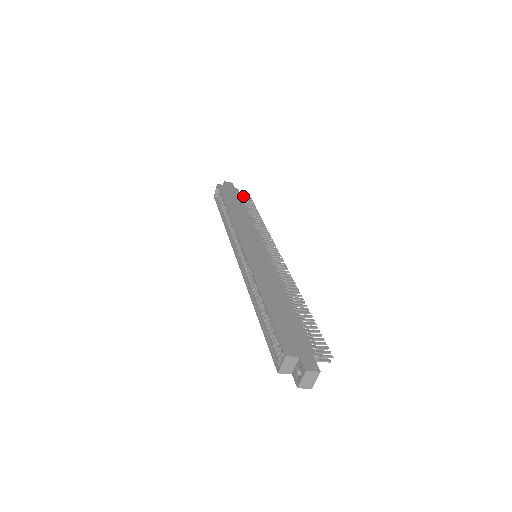
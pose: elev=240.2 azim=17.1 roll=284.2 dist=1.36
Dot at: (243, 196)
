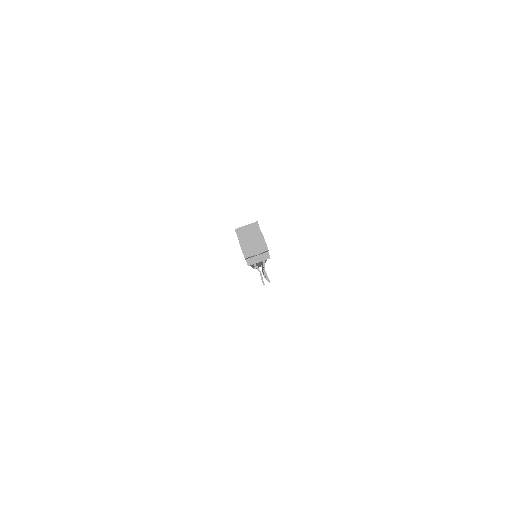
Dot at: occluded
